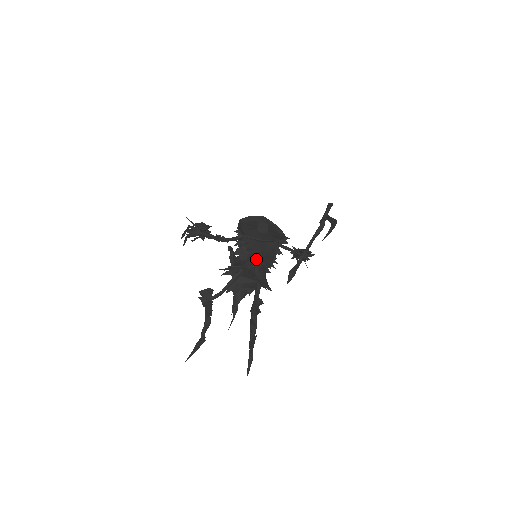
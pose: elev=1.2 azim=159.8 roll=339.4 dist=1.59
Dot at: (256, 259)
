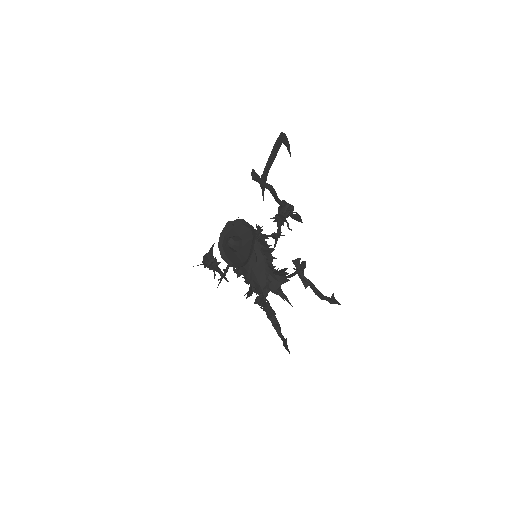
Dot at: (254, 283)
